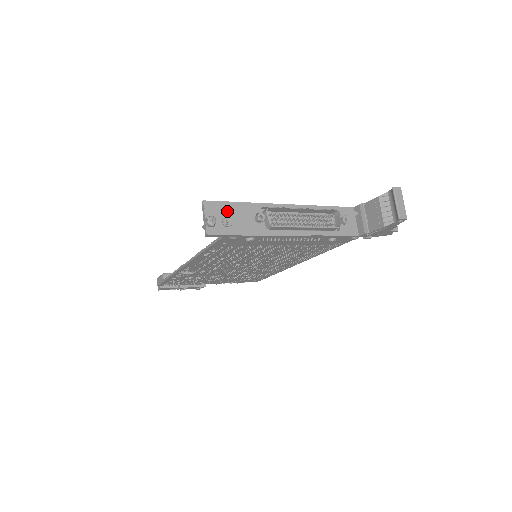
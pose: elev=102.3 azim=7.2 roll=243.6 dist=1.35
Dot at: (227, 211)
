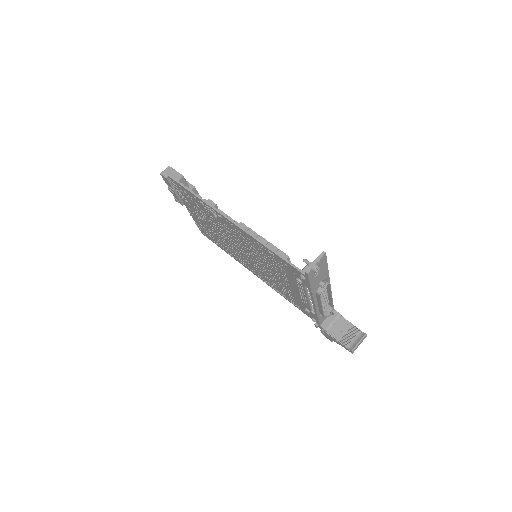
Dot at: (322, 268)
